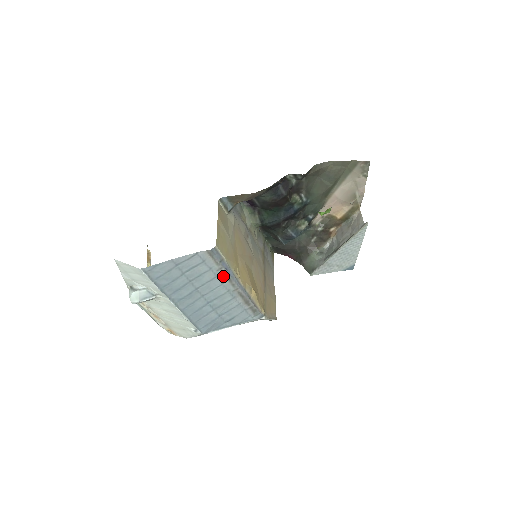
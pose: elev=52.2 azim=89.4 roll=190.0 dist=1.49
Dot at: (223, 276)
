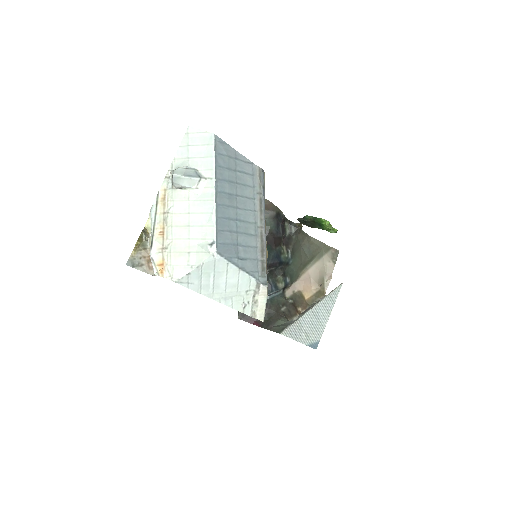
Dot at: (258, 203)
